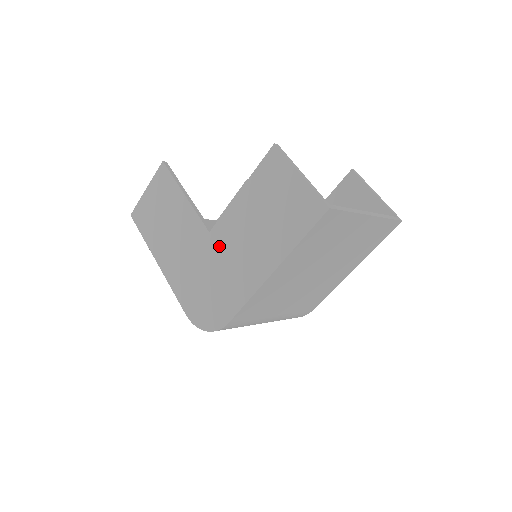
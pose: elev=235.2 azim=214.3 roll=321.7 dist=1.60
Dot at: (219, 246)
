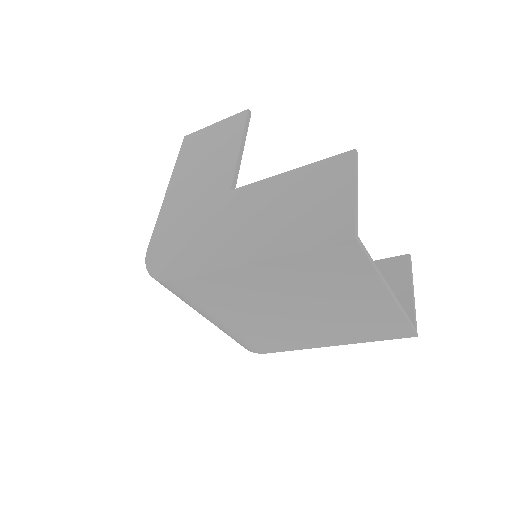
Dot at: (228, 207)
